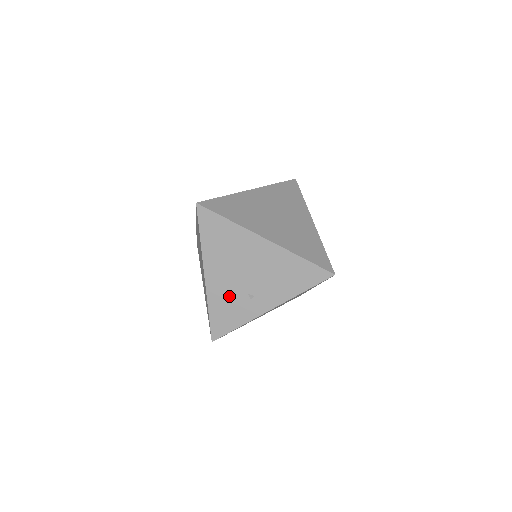
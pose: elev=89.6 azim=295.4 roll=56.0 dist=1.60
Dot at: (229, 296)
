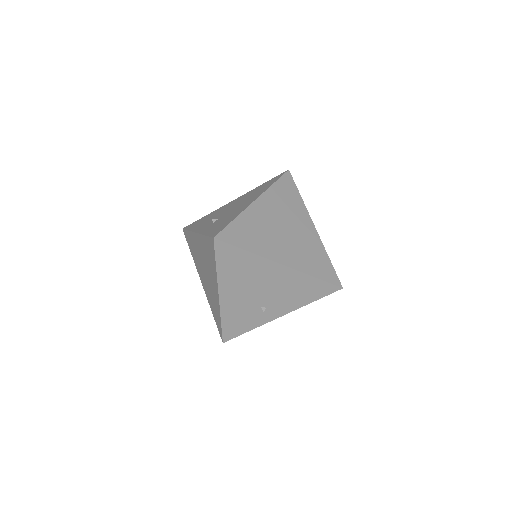
Dot at: (242, 309)
